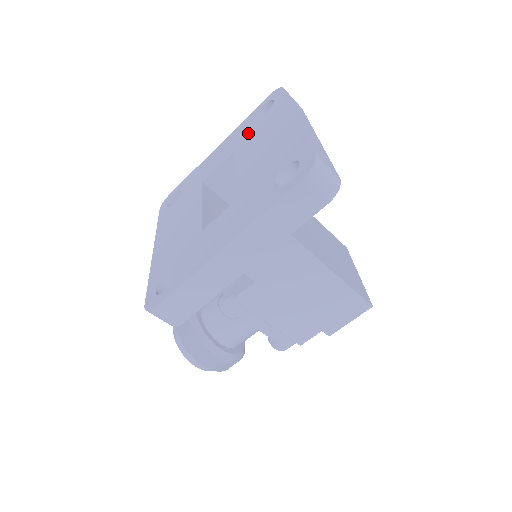
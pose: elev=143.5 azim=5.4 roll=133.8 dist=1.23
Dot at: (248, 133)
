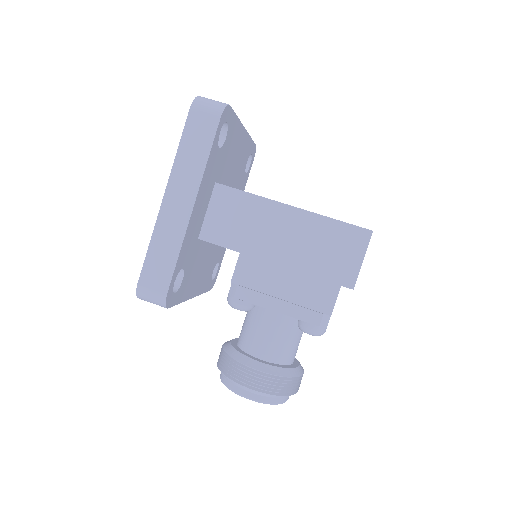
Dot at: occluded
